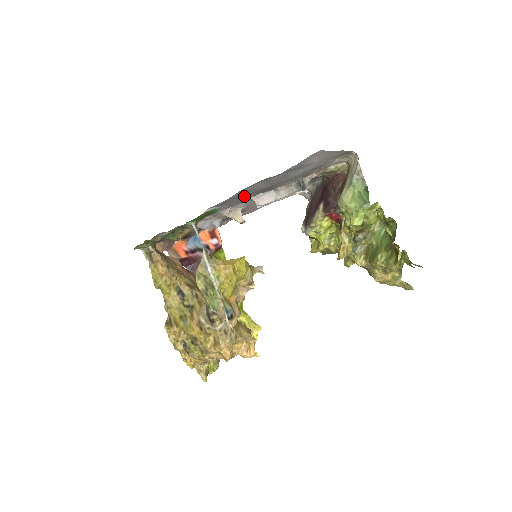
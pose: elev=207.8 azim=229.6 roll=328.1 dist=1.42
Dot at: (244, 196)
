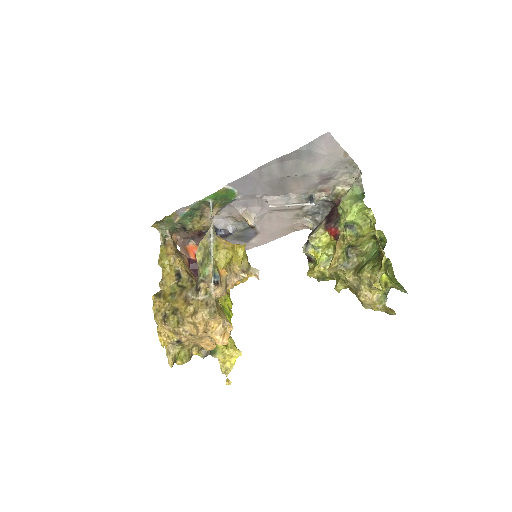
Dot at: (260, 186)
